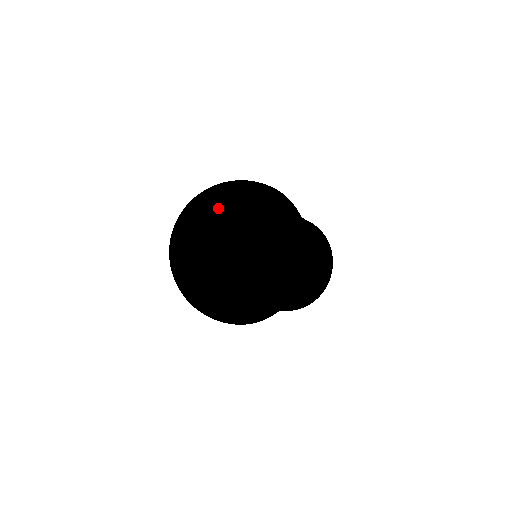
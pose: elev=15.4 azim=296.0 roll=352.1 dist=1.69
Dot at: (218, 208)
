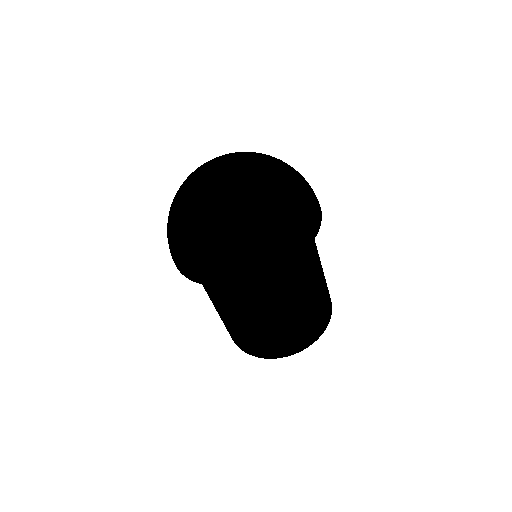
Dot at: (239, 152)
